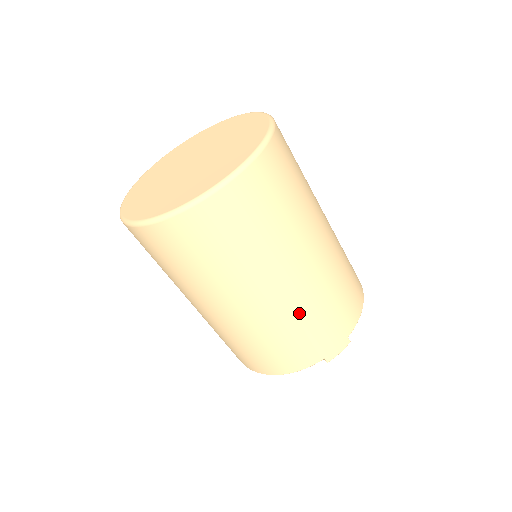
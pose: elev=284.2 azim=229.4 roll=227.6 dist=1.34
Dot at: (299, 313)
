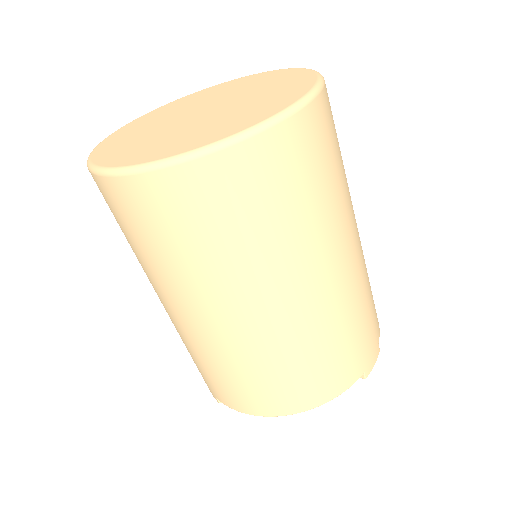
Dot at: (350, 306)
